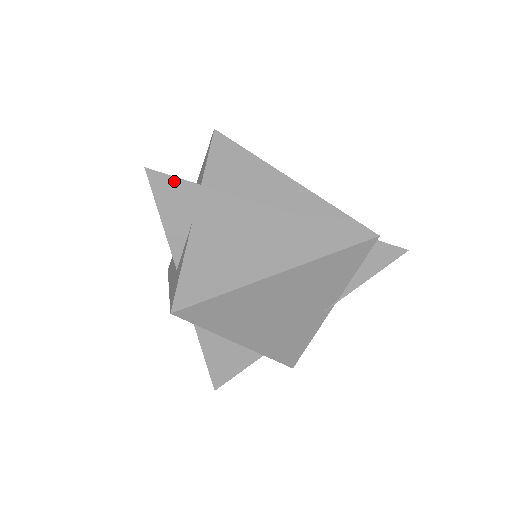
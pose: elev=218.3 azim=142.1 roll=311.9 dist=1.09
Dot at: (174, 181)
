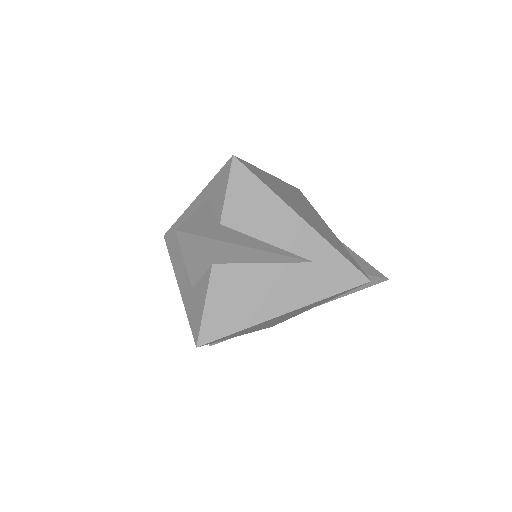
Dot at: (202, 239)
